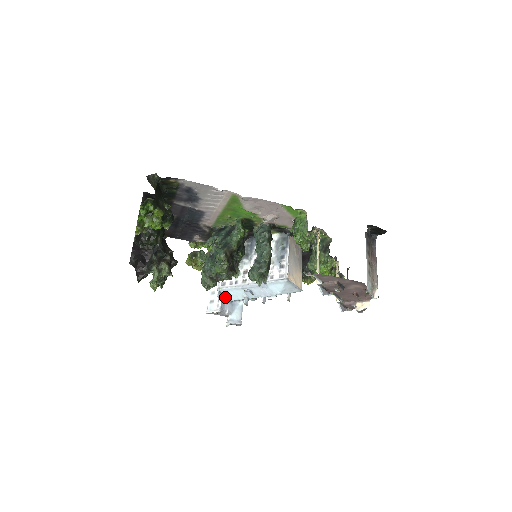
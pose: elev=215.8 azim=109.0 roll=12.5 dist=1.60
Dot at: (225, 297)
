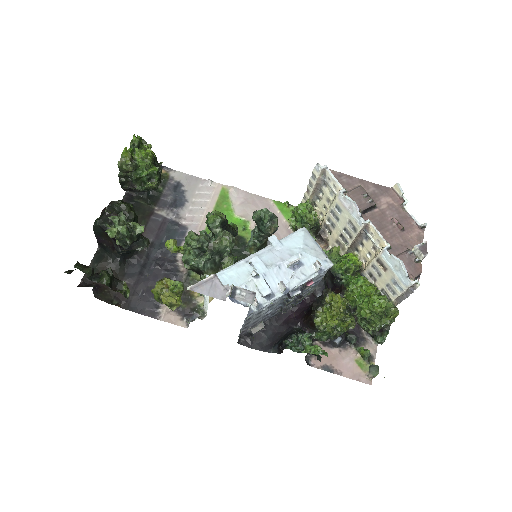
Dot at: occluded
